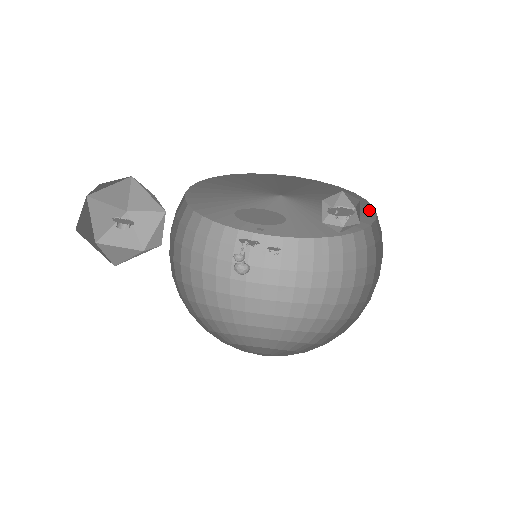
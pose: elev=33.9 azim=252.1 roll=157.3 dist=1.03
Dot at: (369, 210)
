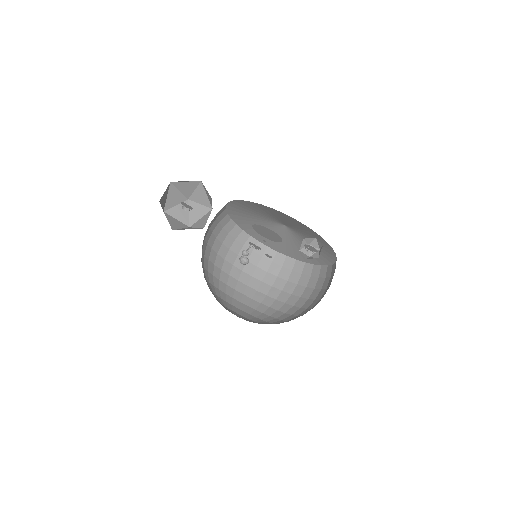
Dot at: (333, 254)
